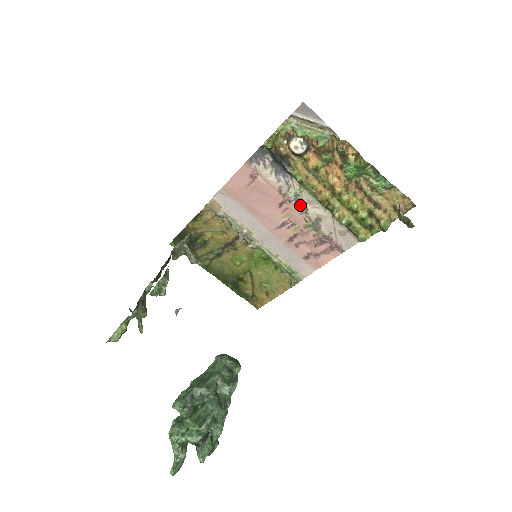
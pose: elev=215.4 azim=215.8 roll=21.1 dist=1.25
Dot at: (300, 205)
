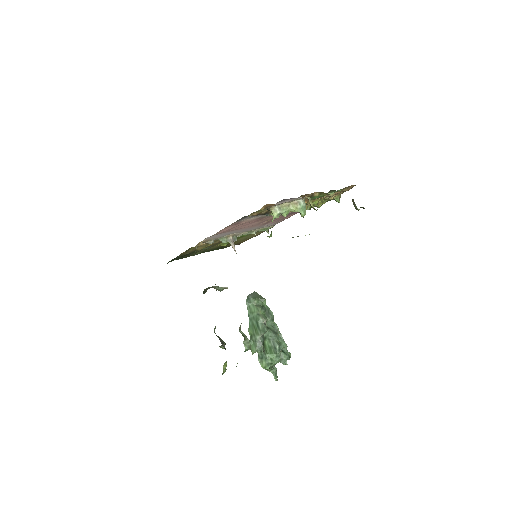
Dot at: occluded
